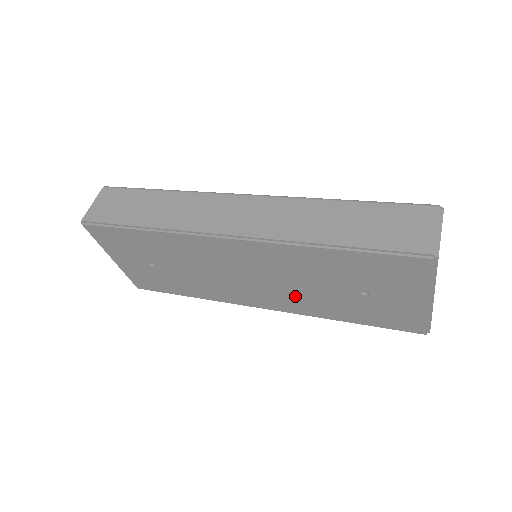
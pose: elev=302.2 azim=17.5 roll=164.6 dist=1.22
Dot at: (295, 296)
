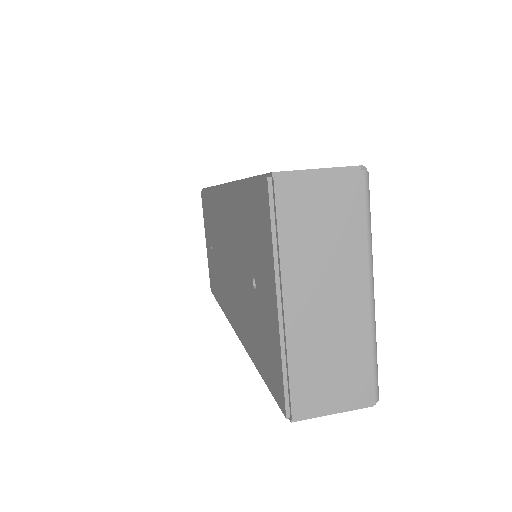
Dot at: (238, 297)
